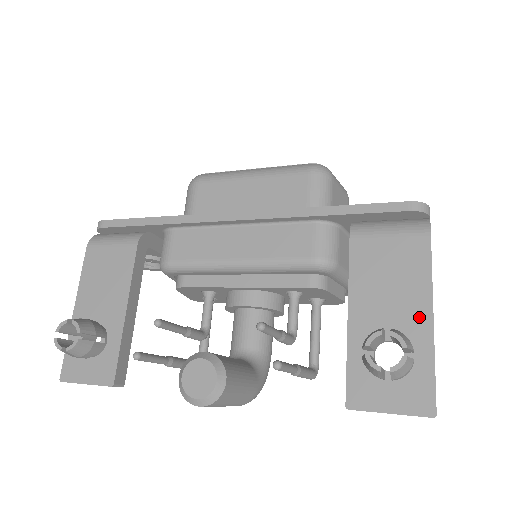
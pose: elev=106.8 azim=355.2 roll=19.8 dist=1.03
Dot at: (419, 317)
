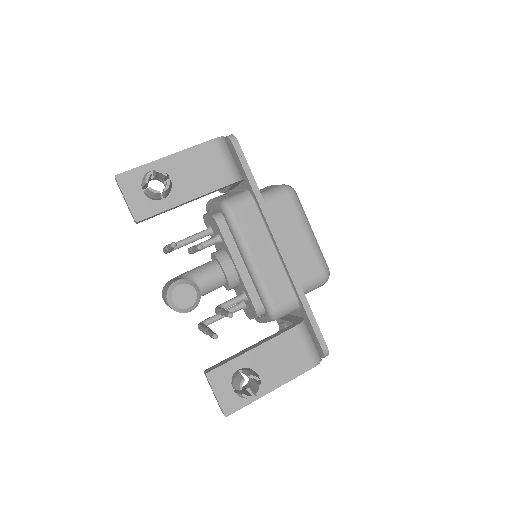
Dot at: (270, 384)
